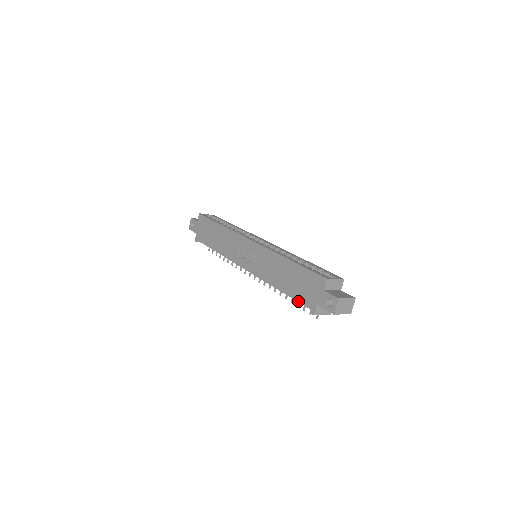
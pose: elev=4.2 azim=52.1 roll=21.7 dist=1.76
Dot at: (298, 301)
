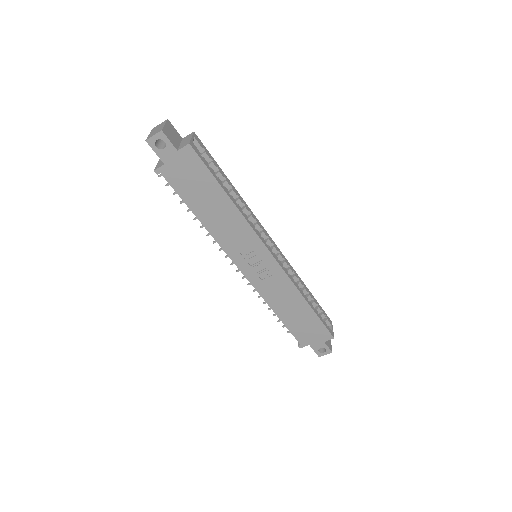
Dot at: (292, 334)
